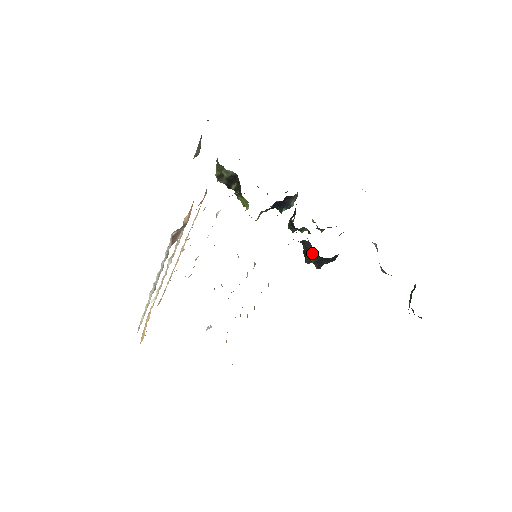
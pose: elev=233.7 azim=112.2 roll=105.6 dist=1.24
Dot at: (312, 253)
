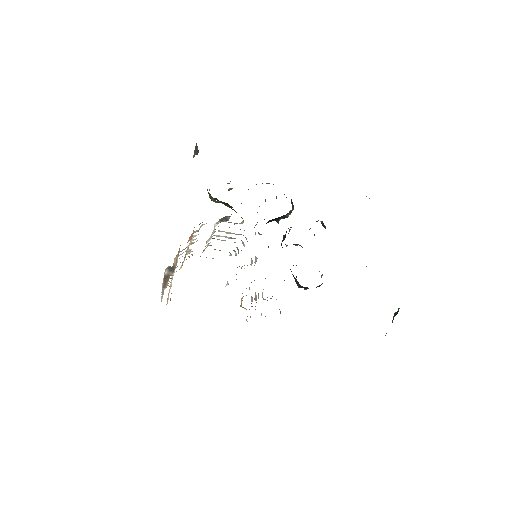
Dot at: (297, 282)
